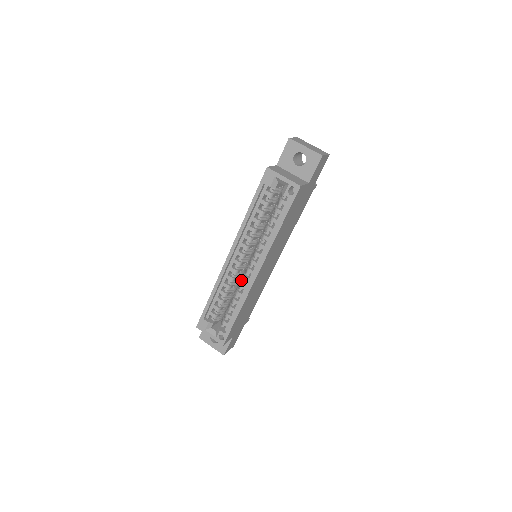
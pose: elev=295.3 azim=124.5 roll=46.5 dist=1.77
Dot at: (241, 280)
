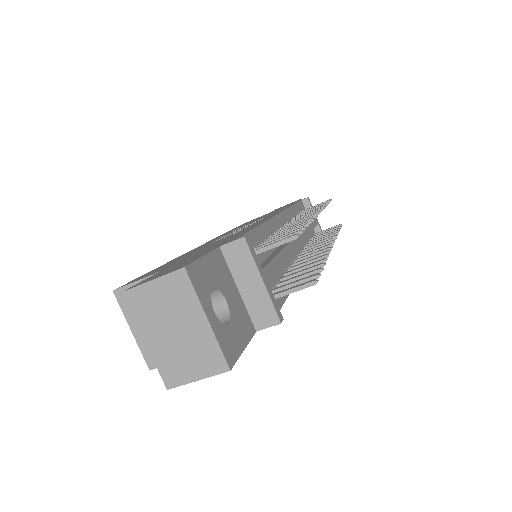
Dot at: occluded
